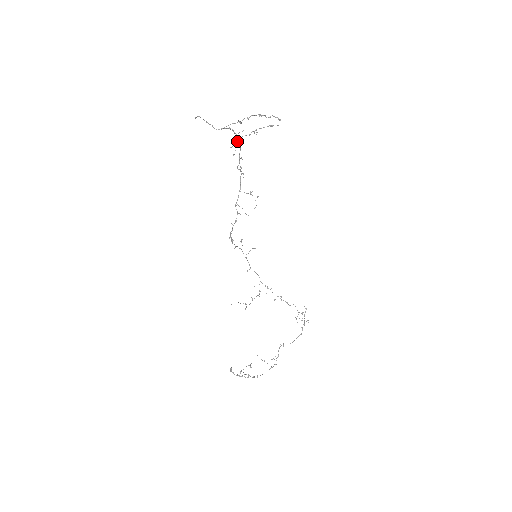
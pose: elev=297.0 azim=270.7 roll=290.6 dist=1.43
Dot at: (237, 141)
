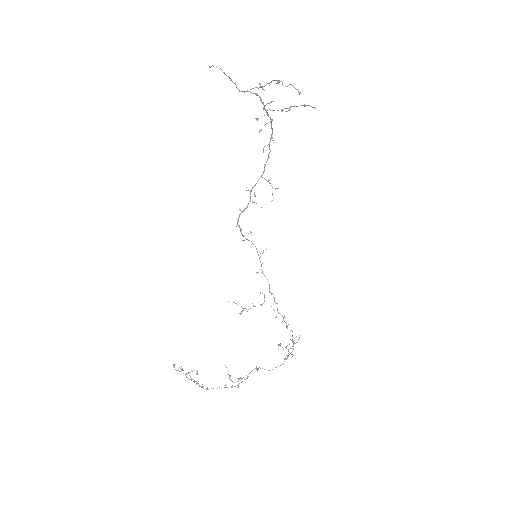
Dot at: (266, 114)
